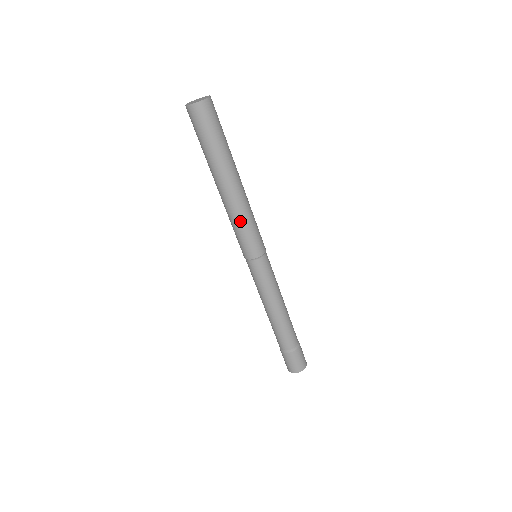
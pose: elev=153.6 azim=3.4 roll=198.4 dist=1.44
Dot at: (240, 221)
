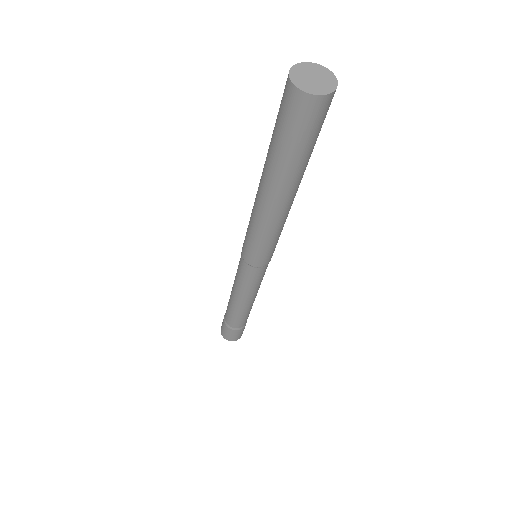
Dot at: (254, 228)
